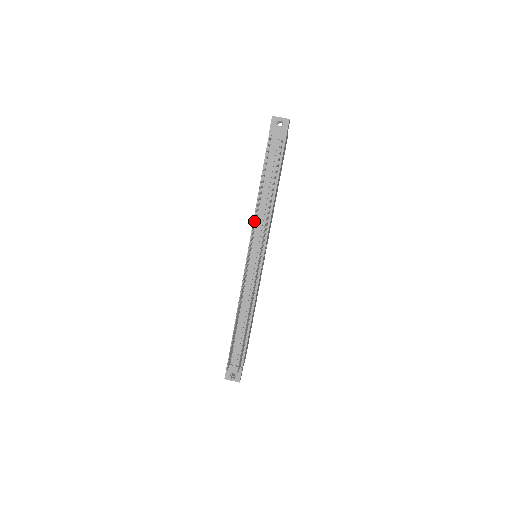
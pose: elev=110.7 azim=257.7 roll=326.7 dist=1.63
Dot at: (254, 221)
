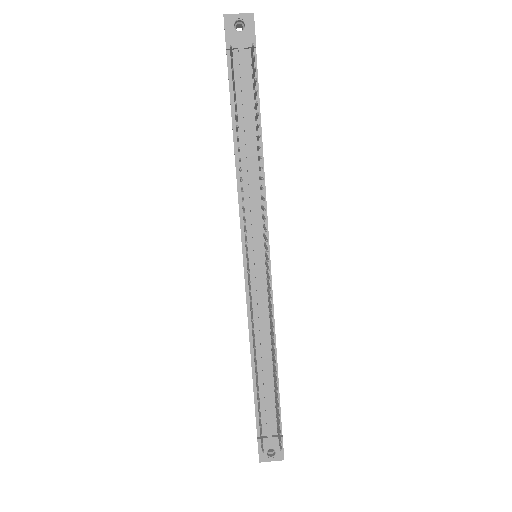
Dot at: (239, 200)
